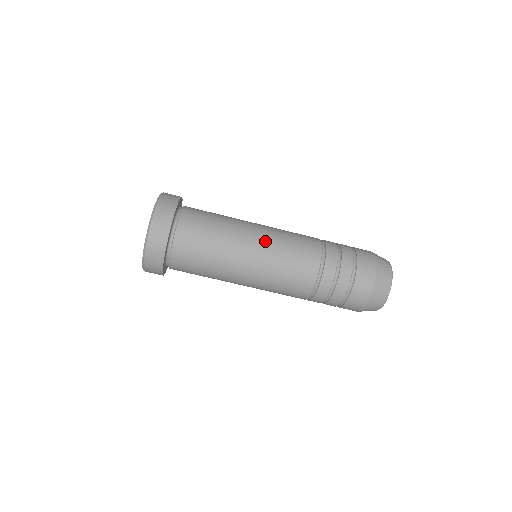
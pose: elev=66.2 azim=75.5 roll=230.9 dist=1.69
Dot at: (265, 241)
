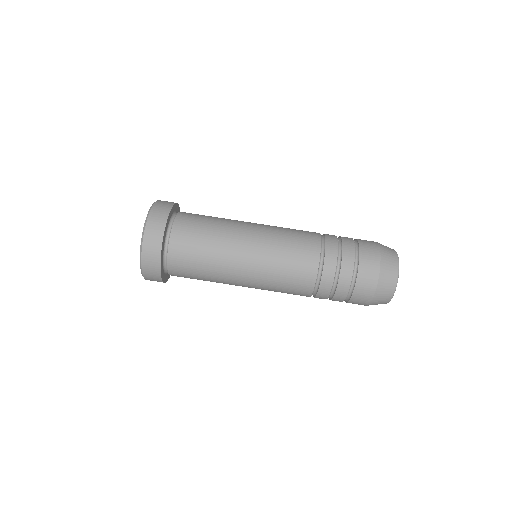
Dot at: (262, 230)
